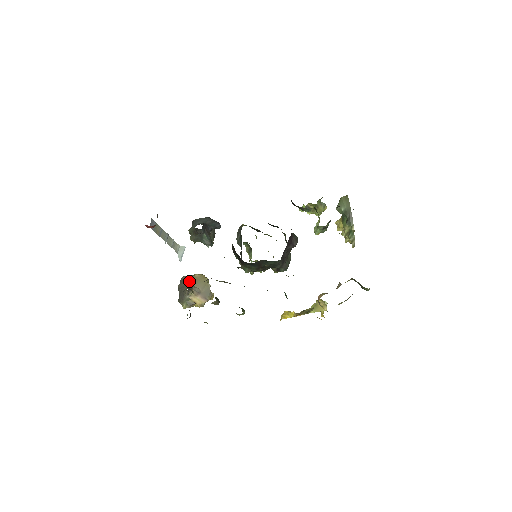
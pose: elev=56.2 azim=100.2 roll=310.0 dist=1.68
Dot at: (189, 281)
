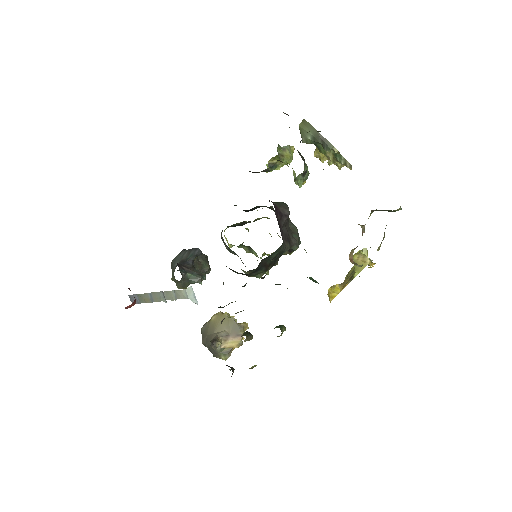
Dot at: (209, 330)
